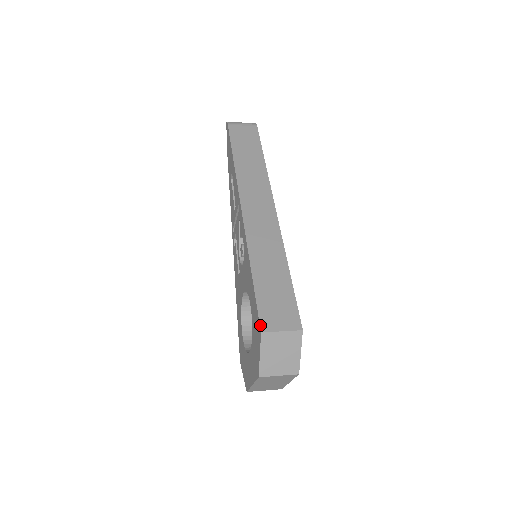
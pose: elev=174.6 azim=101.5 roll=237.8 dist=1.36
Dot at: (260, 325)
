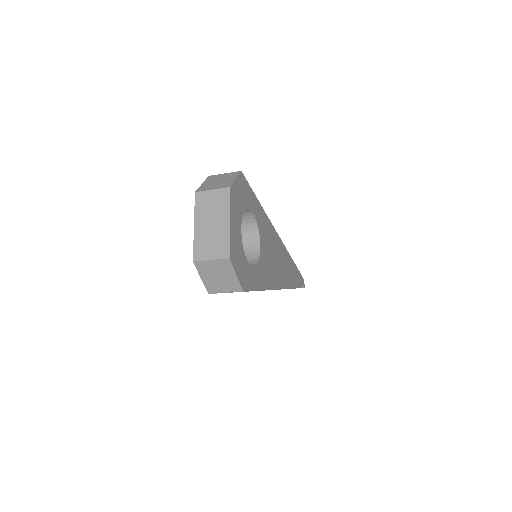
Dot at: occluded
